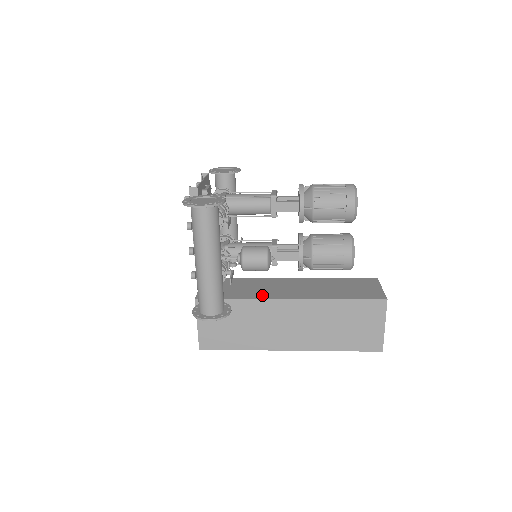
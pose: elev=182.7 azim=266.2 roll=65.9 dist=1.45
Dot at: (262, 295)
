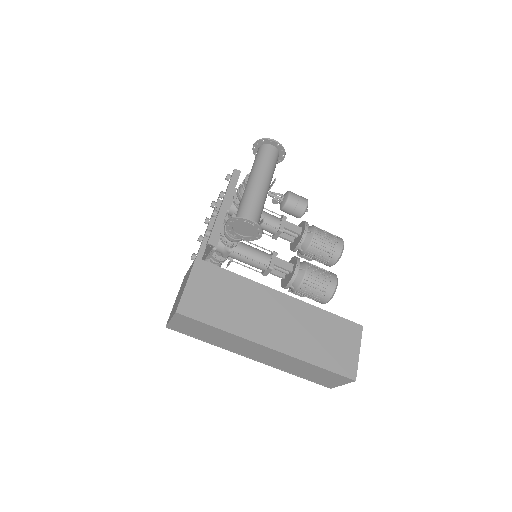
Dot at: occluded
